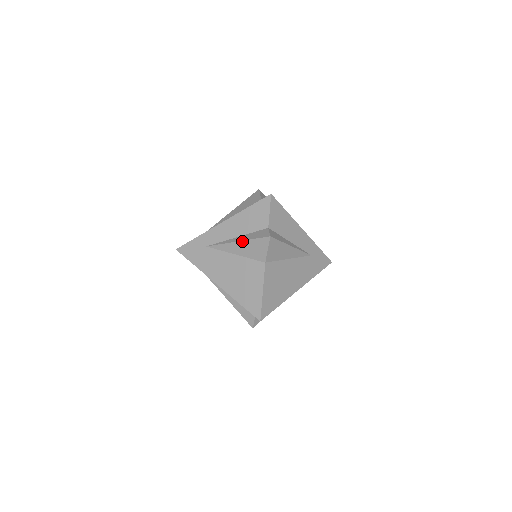
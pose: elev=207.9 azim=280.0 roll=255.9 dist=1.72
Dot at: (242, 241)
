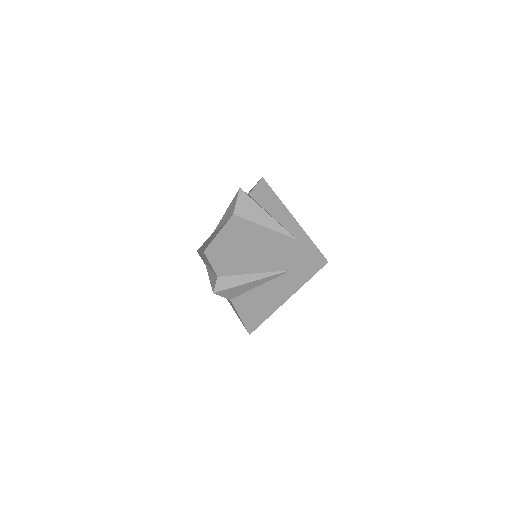
Dot at: (209, 279)
